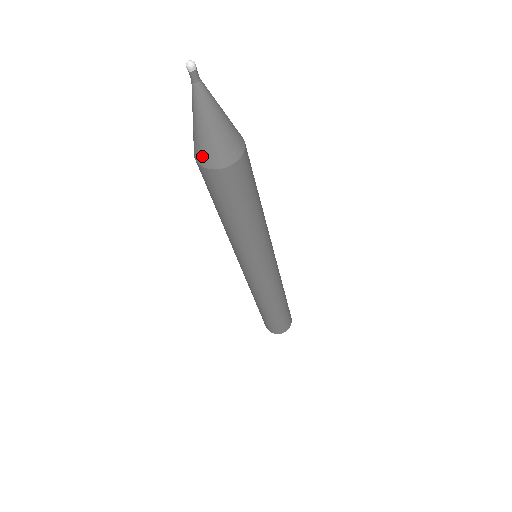
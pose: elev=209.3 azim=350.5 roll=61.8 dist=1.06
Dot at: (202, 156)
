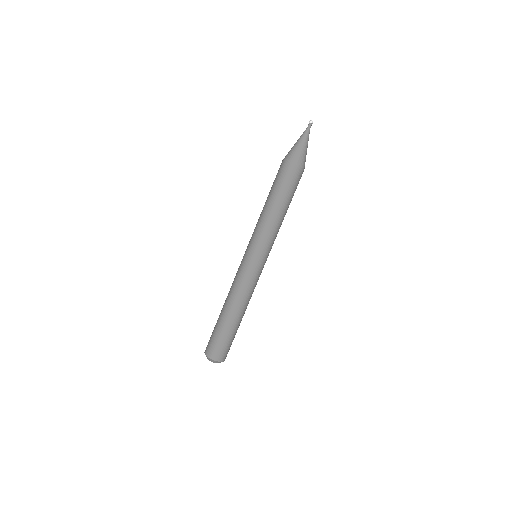
Dot at: (288, 155)
